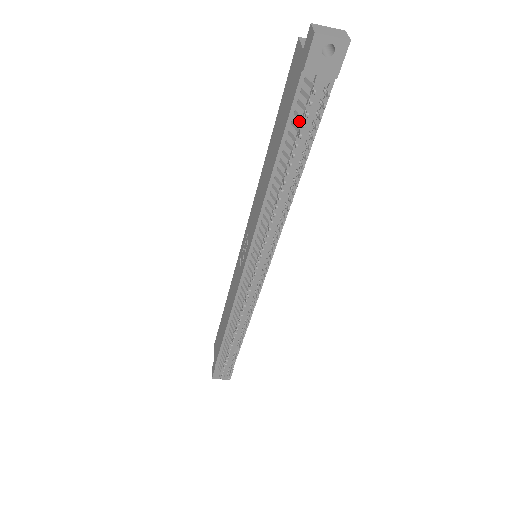
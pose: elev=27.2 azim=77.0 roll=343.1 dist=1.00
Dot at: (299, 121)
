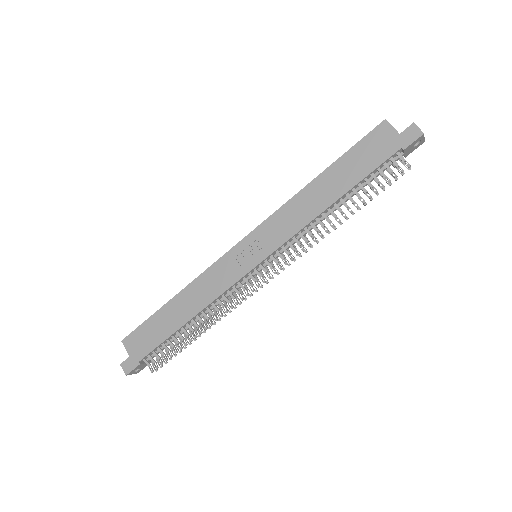
Dot at: (373, 174)
